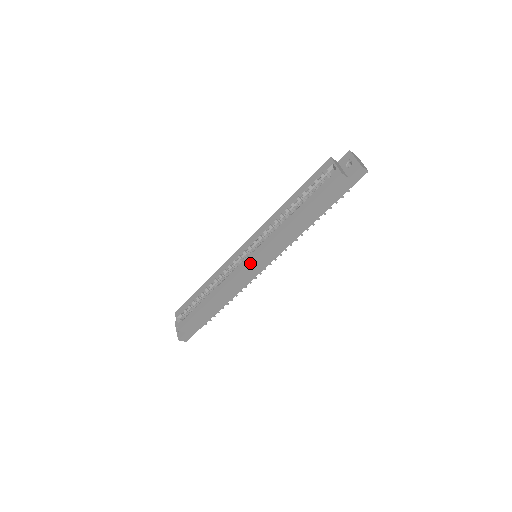
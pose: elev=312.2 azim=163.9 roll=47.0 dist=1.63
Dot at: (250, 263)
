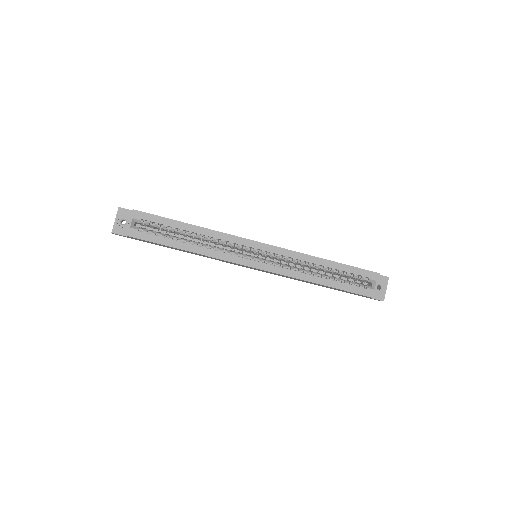
Dot at: (252, 267)
